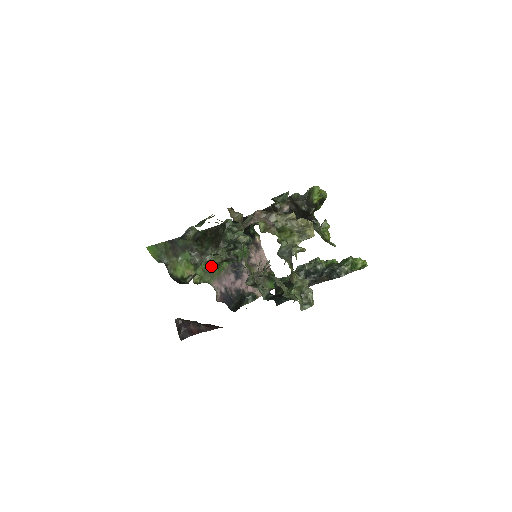
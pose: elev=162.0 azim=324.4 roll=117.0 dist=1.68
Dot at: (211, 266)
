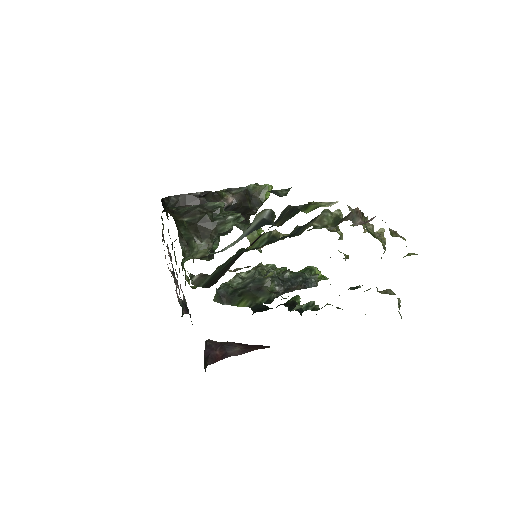
Dot at: (183, 263)
